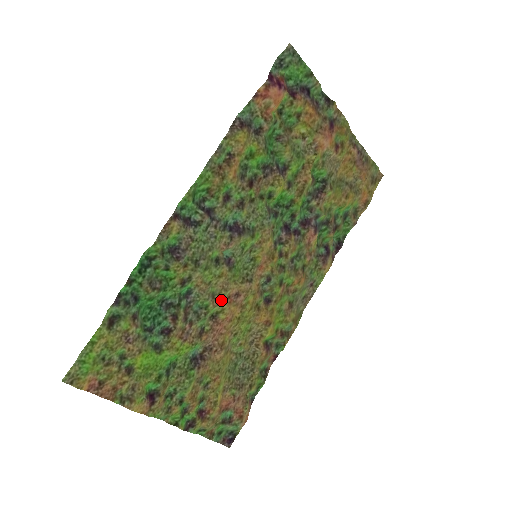
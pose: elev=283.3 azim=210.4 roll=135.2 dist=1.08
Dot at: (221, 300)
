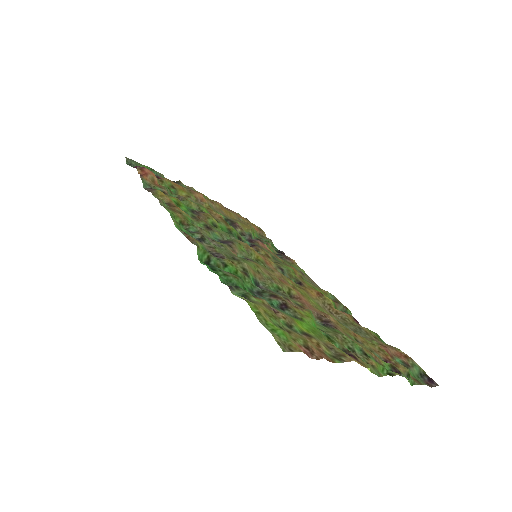
Dot at: (279, 282)
